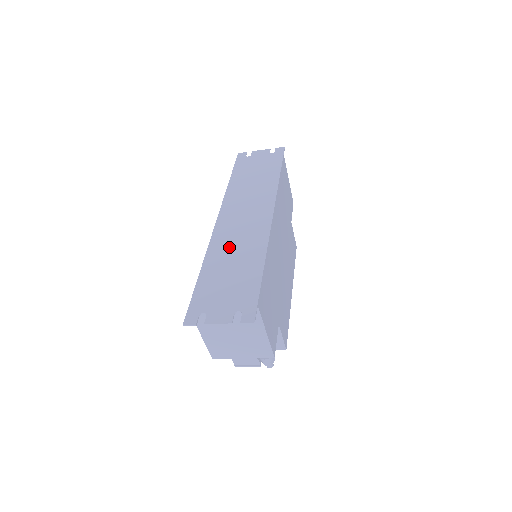
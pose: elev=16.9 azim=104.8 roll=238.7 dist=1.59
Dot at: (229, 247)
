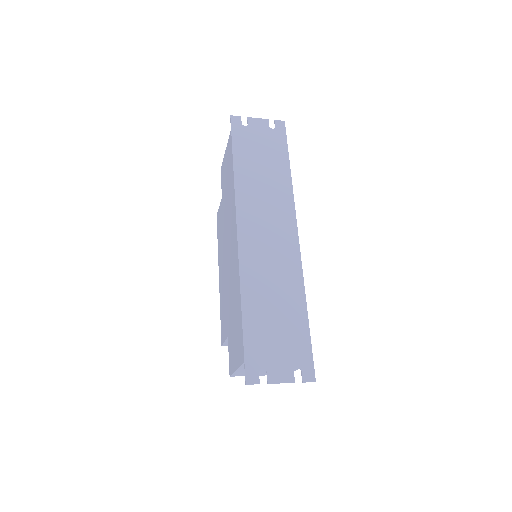
Dot at: (264, 277)
